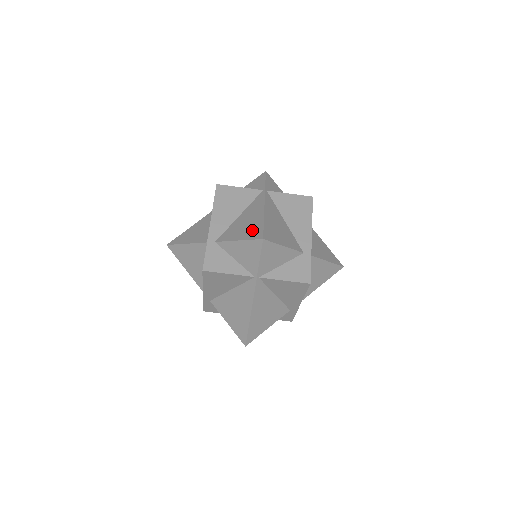
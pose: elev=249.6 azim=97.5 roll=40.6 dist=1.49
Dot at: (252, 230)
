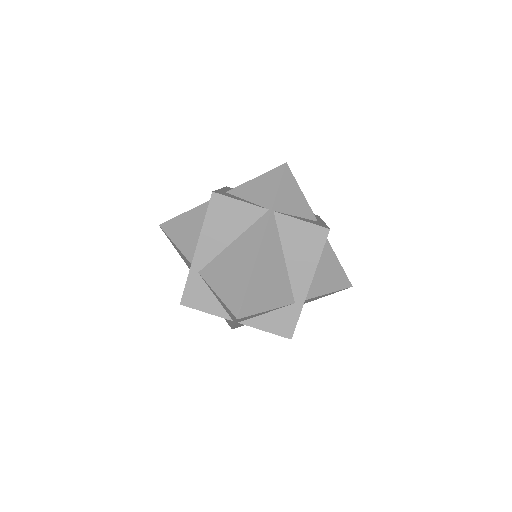
Dot at: (233, 290)
